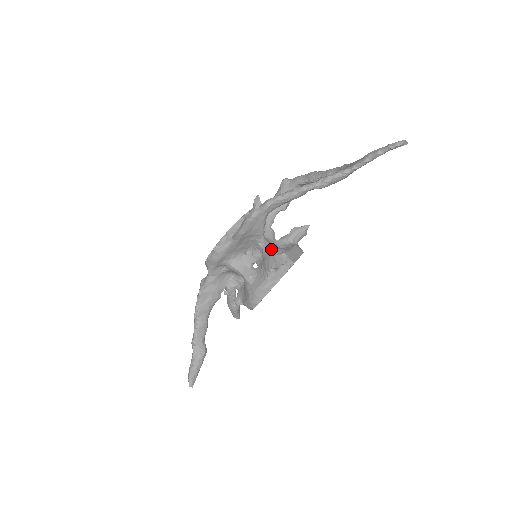
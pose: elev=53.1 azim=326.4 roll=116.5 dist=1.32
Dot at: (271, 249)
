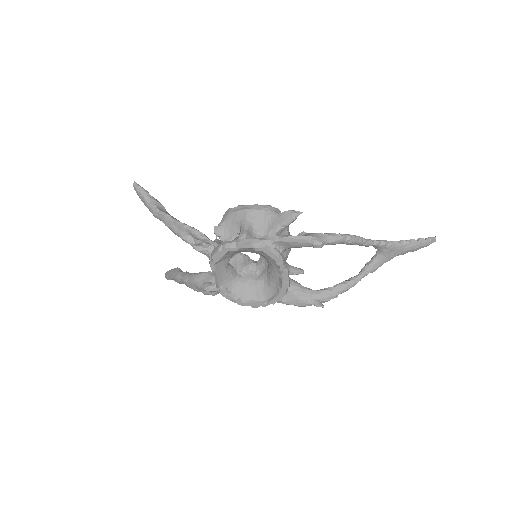
Dot at: occluded
